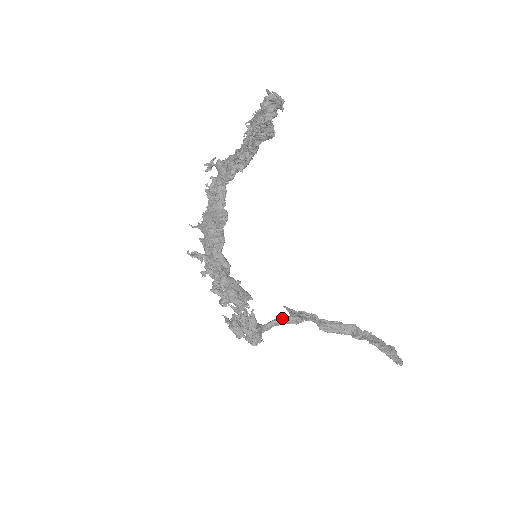
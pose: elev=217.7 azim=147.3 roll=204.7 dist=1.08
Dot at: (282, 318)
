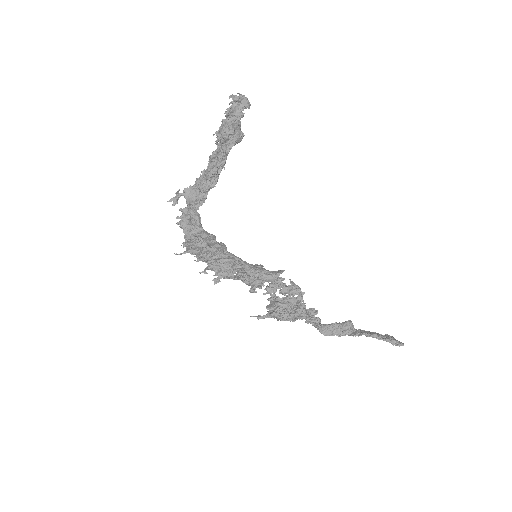
Dot at: occluded
